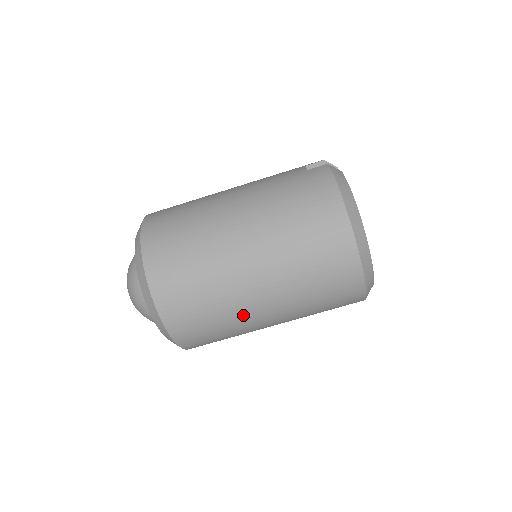
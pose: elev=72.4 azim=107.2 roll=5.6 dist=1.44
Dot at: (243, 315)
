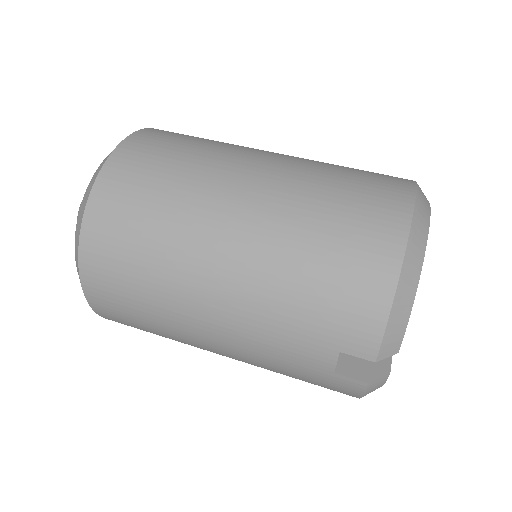
Dot at: (214, 179)
